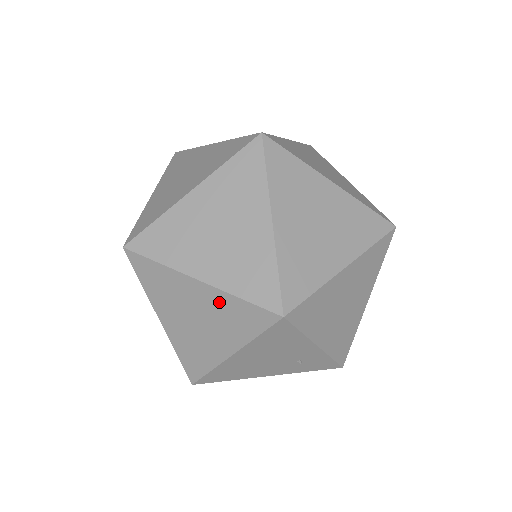
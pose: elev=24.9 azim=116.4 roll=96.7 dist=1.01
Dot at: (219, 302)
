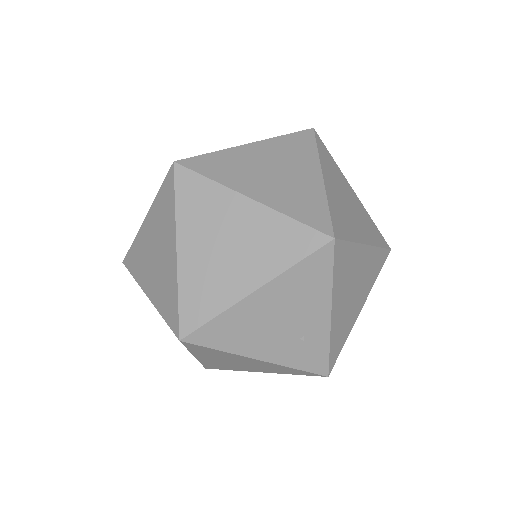
Dot at: (265, 223)
